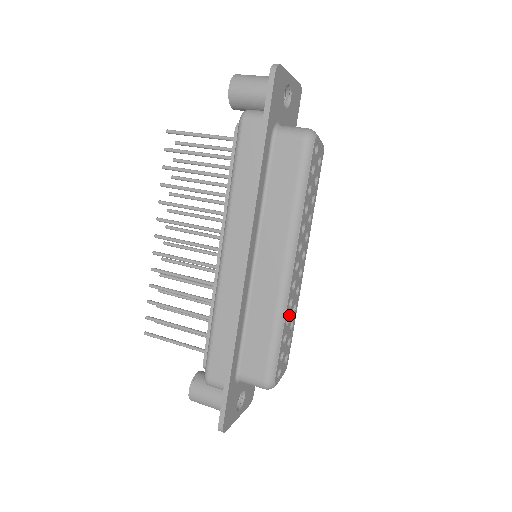
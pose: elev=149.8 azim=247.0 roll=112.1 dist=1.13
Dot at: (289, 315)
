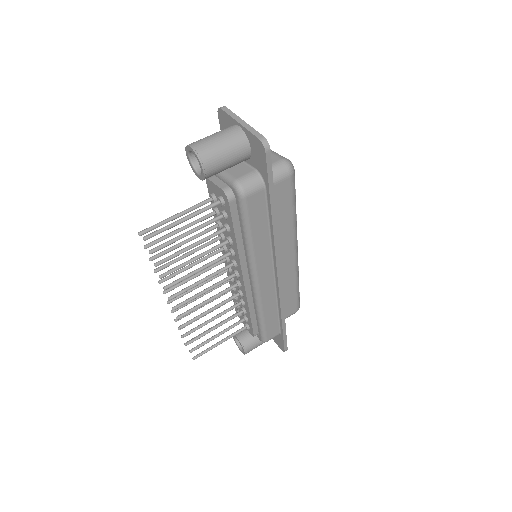
Dot at: occluded
